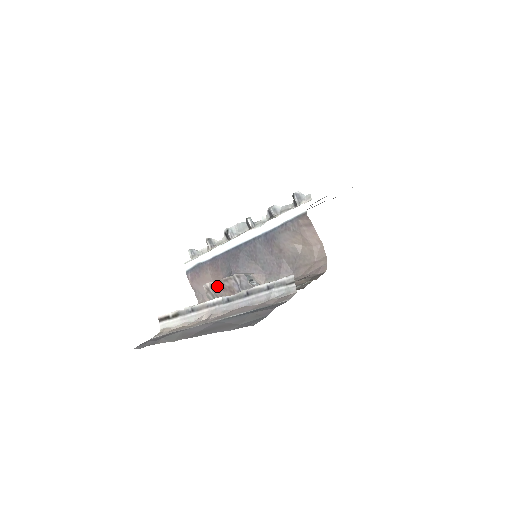
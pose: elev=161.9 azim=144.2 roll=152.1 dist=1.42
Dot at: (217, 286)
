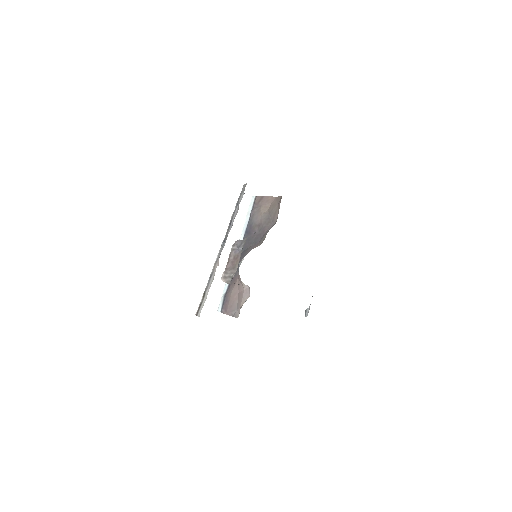
Dot at: (228, 267)
